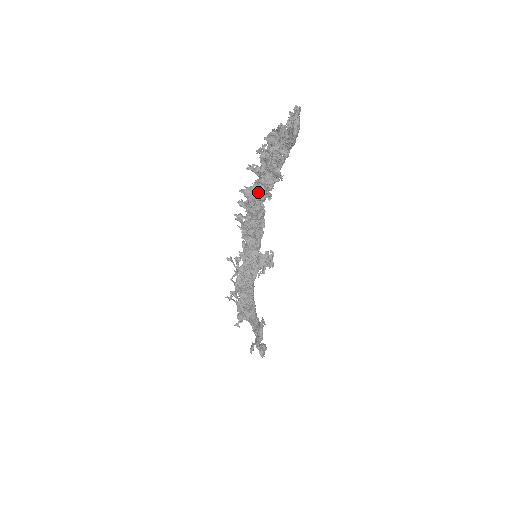
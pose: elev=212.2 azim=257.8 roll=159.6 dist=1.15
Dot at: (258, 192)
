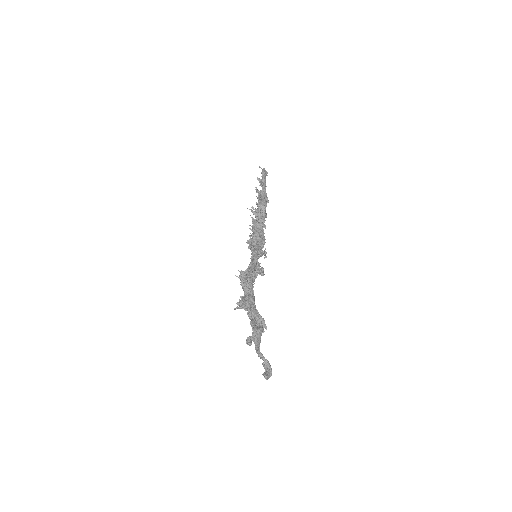
Dot at: (254, 211)
